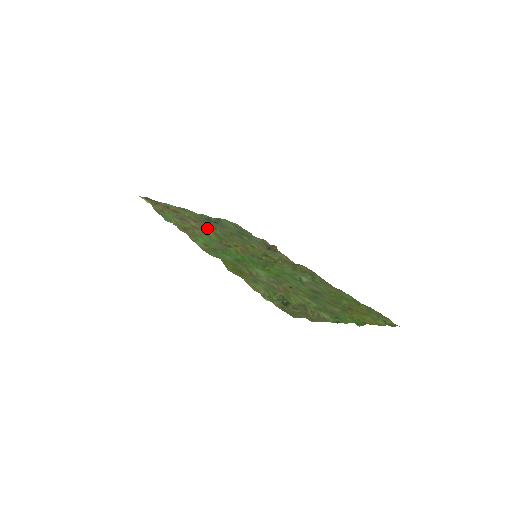
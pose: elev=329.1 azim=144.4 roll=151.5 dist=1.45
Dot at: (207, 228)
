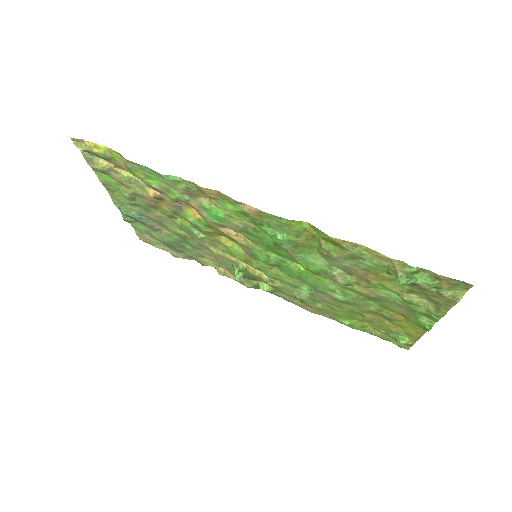
Dot at: (179, 212)
